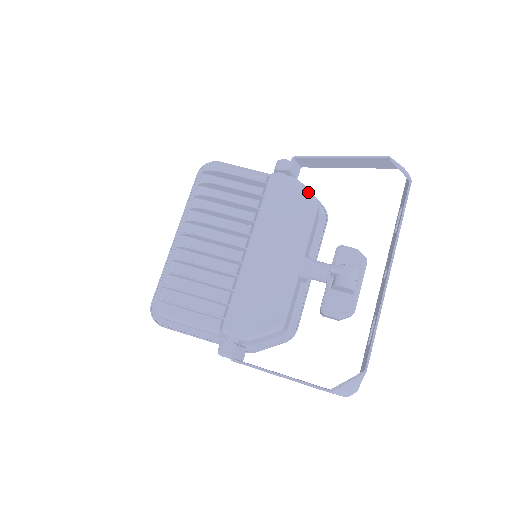
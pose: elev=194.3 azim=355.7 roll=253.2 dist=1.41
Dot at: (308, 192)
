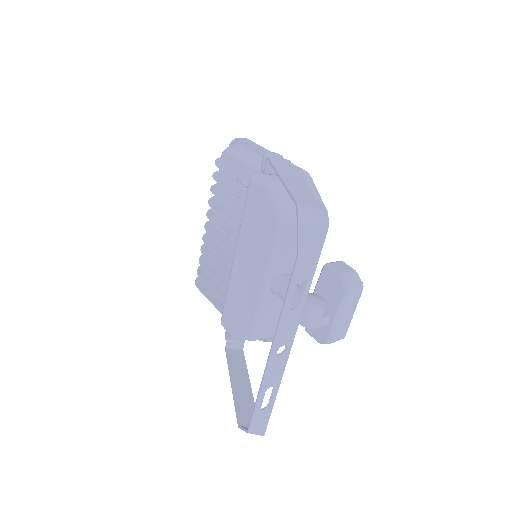
Dot at: (276, 206)
